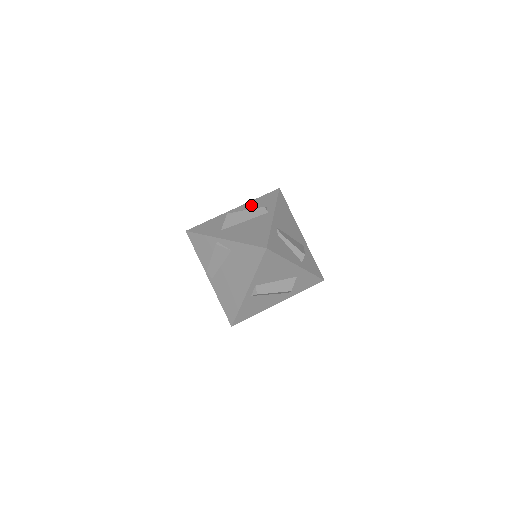
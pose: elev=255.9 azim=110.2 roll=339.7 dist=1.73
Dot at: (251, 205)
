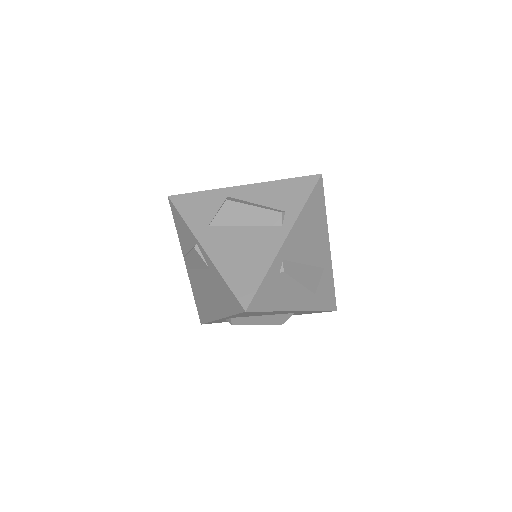
Dot at: (268, 192)
